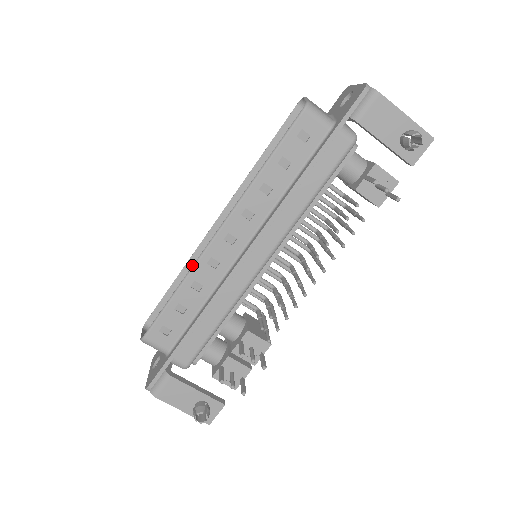
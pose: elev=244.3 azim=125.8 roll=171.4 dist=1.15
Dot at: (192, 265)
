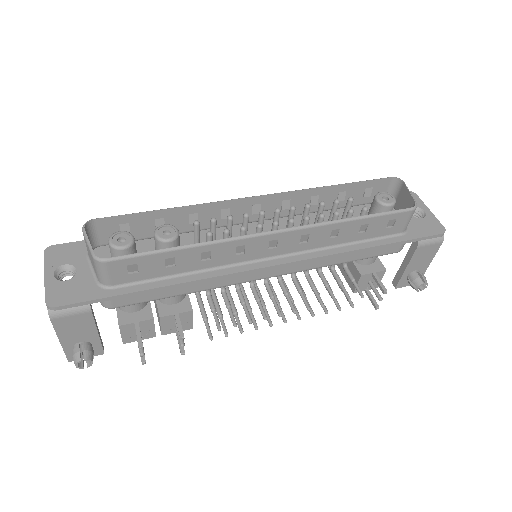
Dot at: (194, 210)
